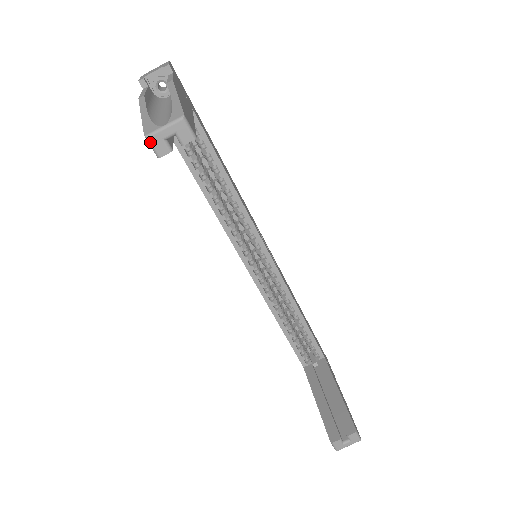
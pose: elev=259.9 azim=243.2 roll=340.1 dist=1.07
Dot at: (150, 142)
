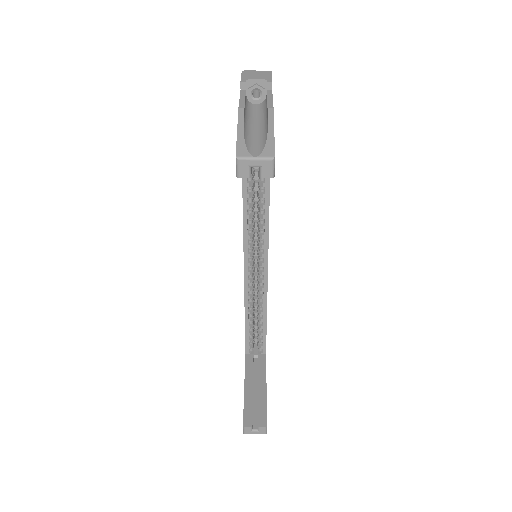
Dot at: (238, 163)
